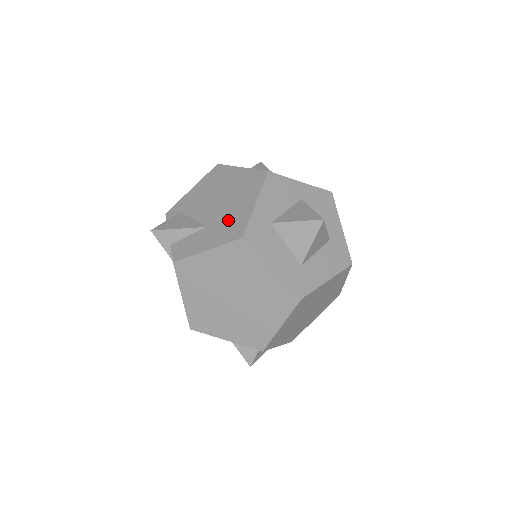
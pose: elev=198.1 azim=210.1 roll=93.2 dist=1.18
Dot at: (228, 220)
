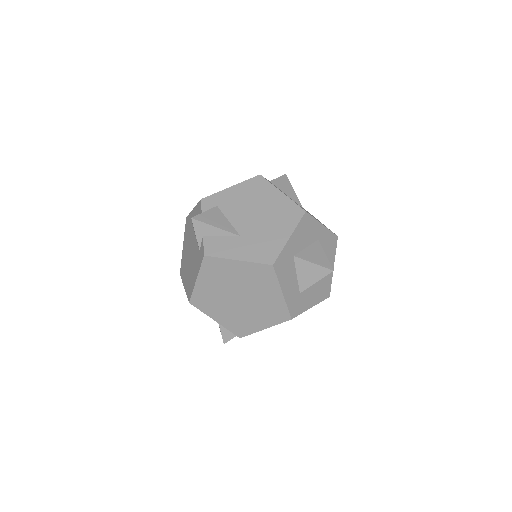
Dot at: (262, 241)
